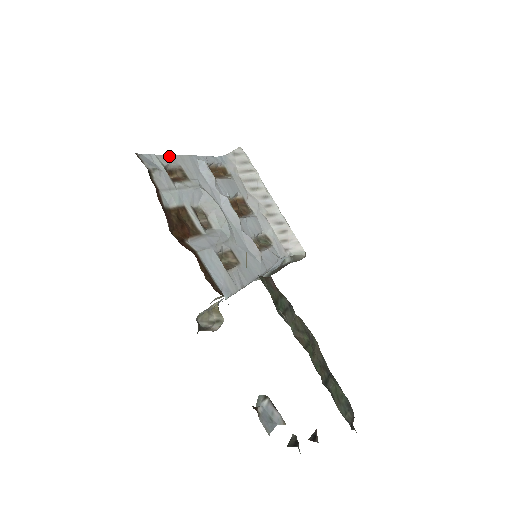
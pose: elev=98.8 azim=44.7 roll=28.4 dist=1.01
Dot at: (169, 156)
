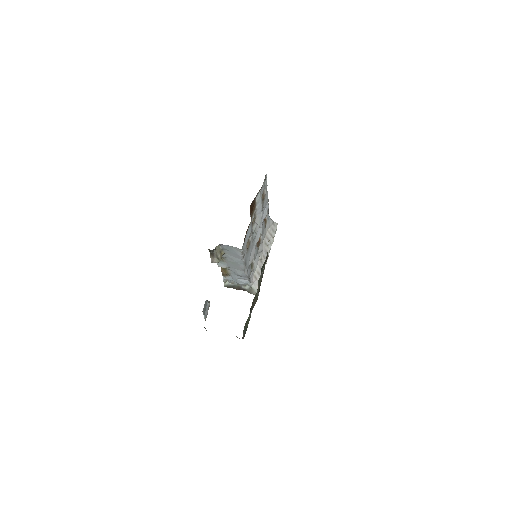
Dot at: occluded
